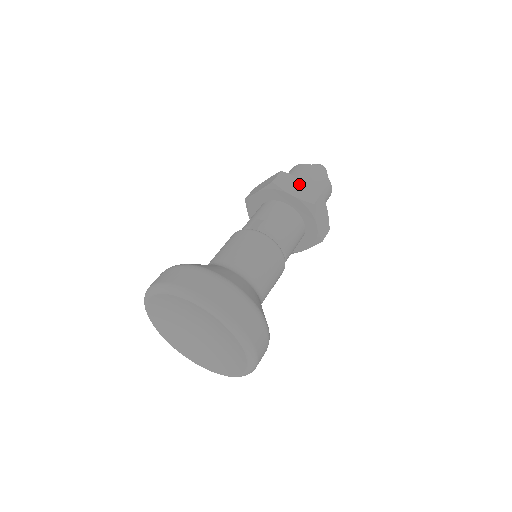
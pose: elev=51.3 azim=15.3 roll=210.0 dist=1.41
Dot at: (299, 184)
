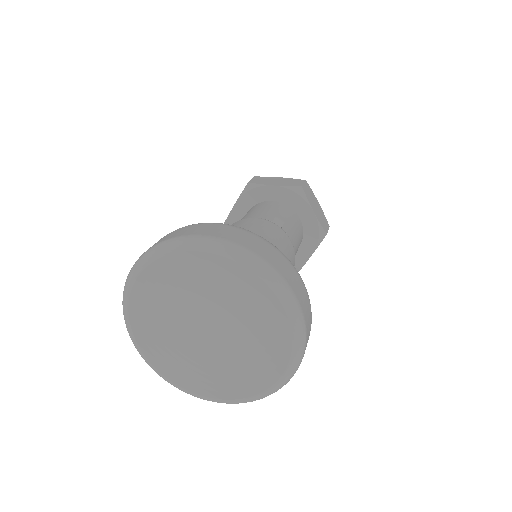
Dot at: (317, 205)
